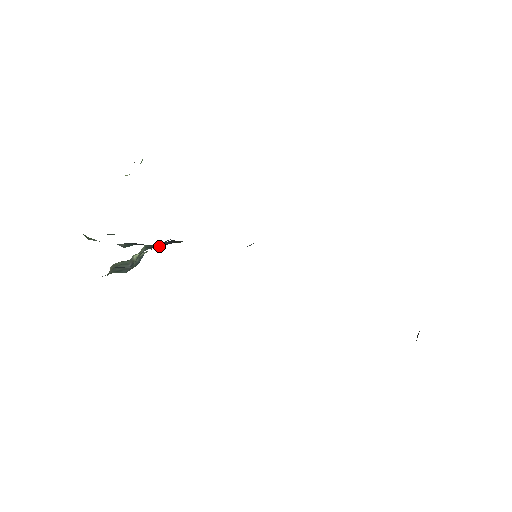
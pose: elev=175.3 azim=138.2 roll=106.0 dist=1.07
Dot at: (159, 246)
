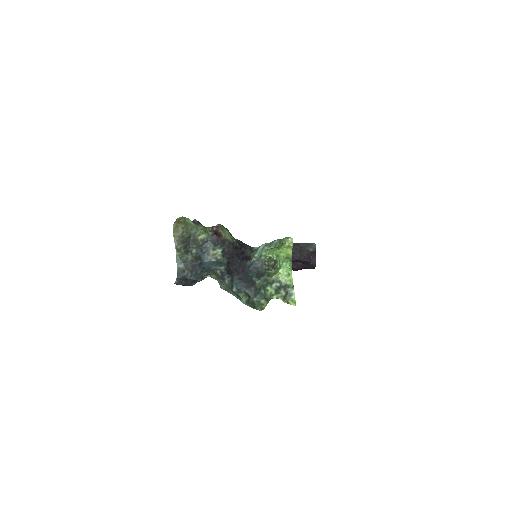
Dot at: (229, 257)
